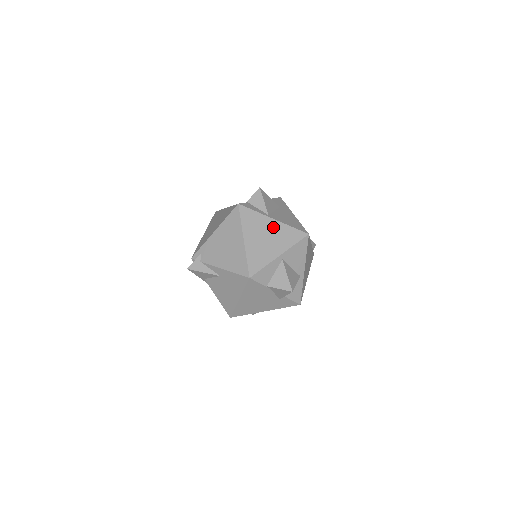
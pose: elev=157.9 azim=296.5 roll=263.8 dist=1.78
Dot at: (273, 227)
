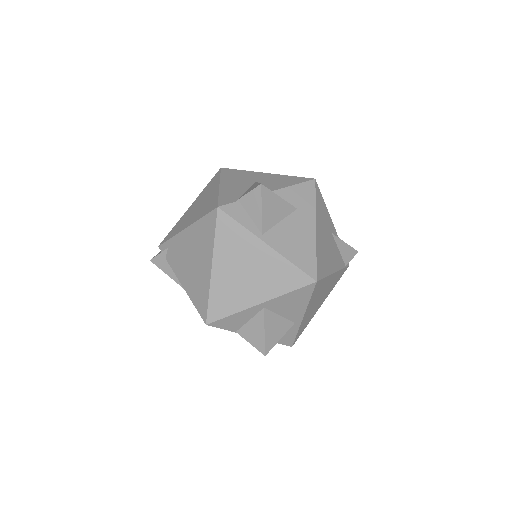
Dot at: (262, 257)
